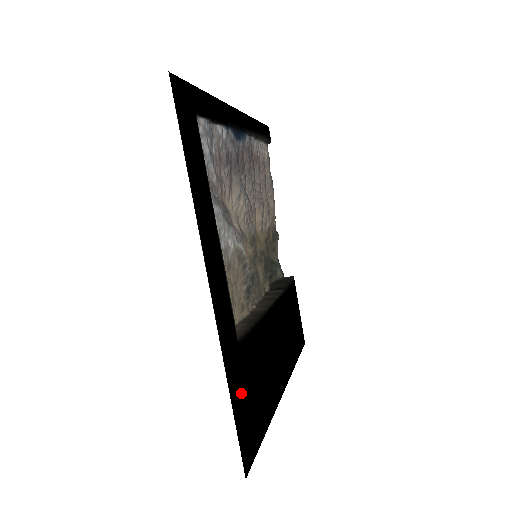
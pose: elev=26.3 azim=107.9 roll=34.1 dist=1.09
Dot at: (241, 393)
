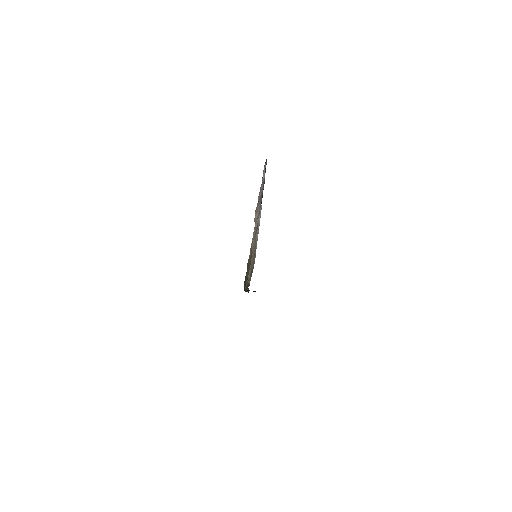
Dot at: occluded
